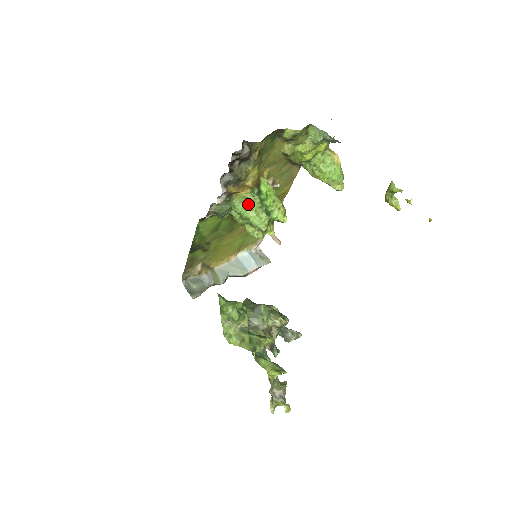
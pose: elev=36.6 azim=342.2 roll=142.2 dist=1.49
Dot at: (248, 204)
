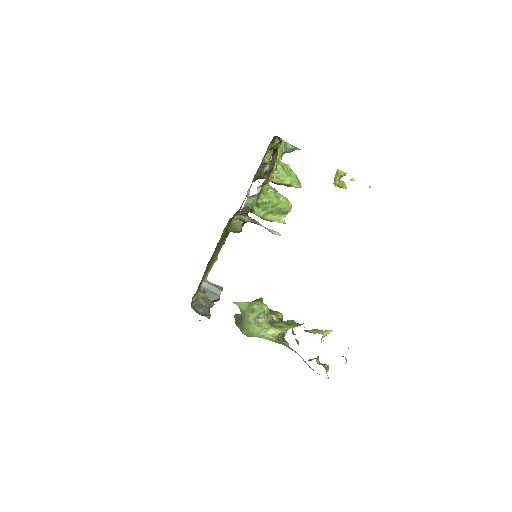
Dot at: (273, 193)
